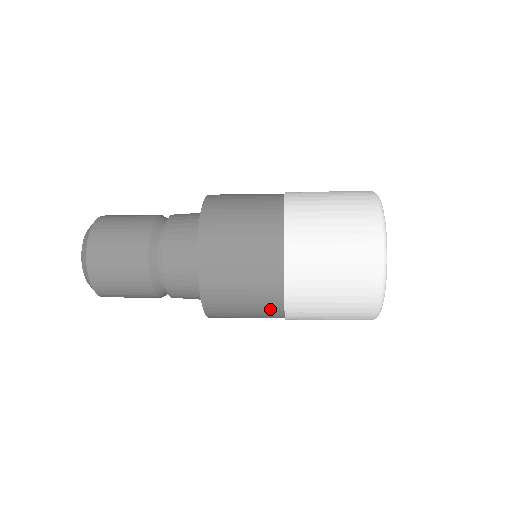
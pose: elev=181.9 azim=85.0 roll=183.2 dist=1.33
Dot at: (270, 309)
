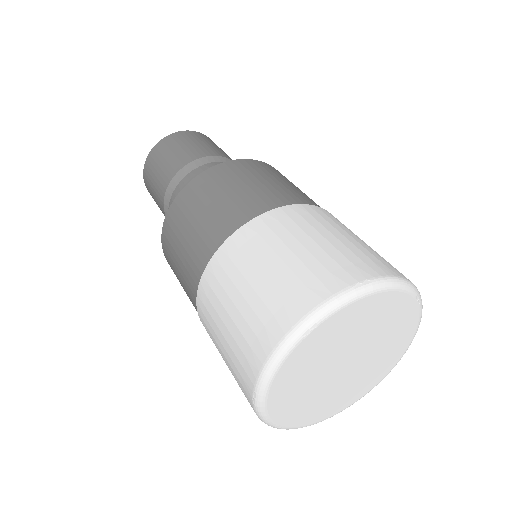
Dot at: occluded
